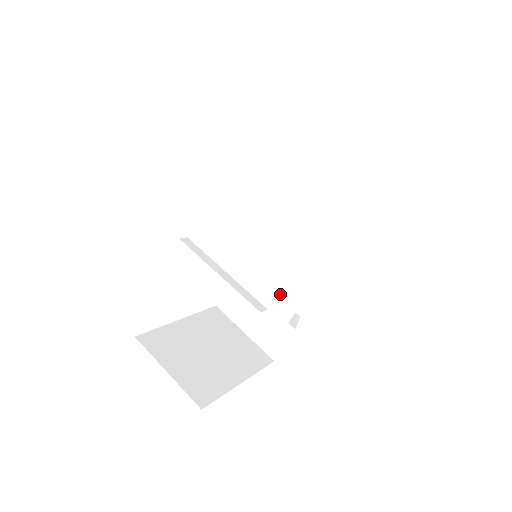
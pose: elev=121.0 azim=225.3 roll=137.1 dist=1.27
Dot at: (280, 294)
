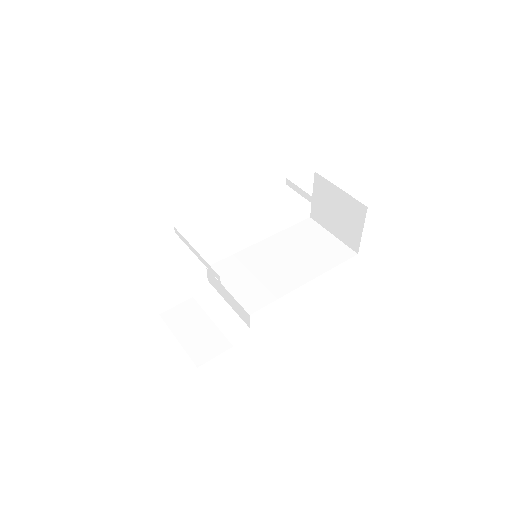
Dot at: (252, 296)
